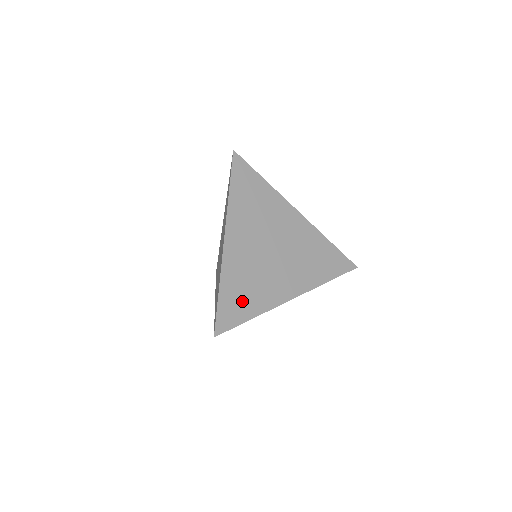
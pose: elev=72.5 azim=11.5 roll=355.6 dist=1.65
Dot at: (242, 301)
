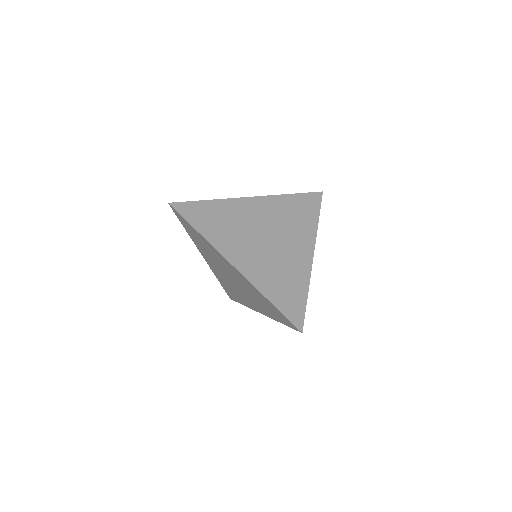
Dot at: (209, 220)
